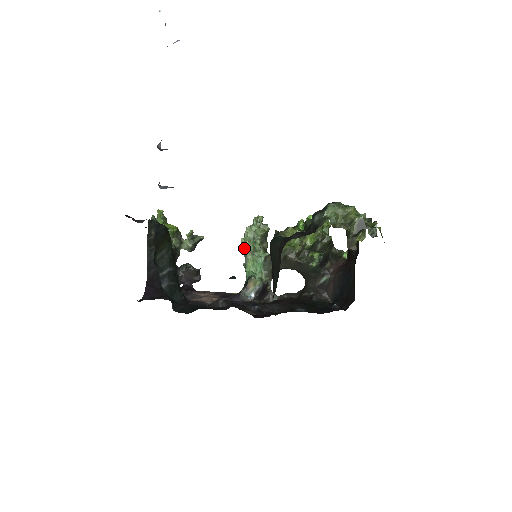
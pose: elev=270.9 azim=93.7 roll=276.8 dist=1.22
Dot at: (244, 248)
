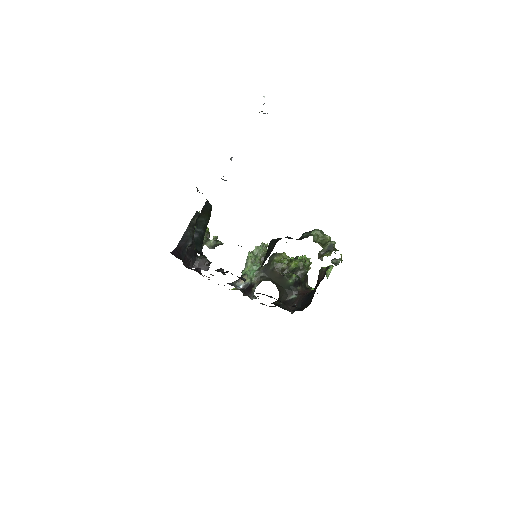
Dot at: (248, 256)
